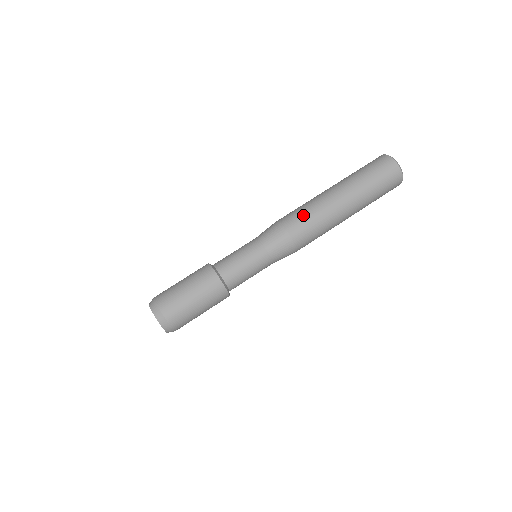
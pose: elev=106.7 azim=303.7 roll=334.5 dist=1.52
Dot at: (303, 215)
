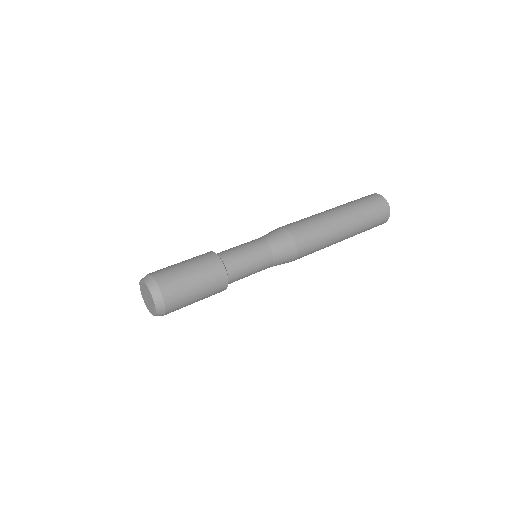
Dot at: (305, 223)
